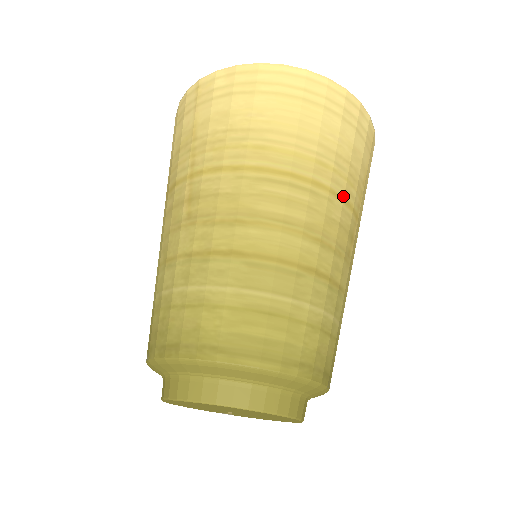
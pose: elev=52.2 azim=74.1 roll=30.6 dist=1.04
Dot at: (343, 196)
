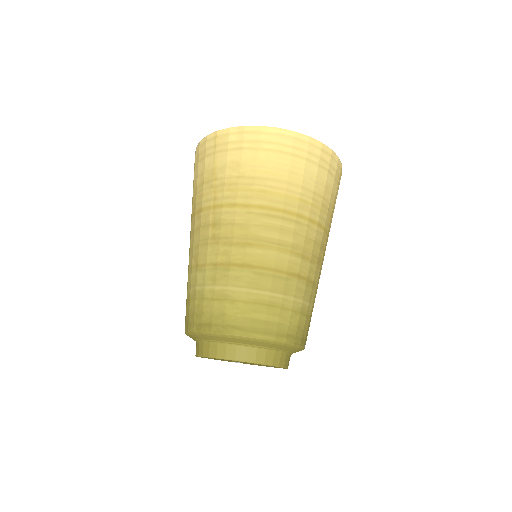
Dot at: (317, 221)
